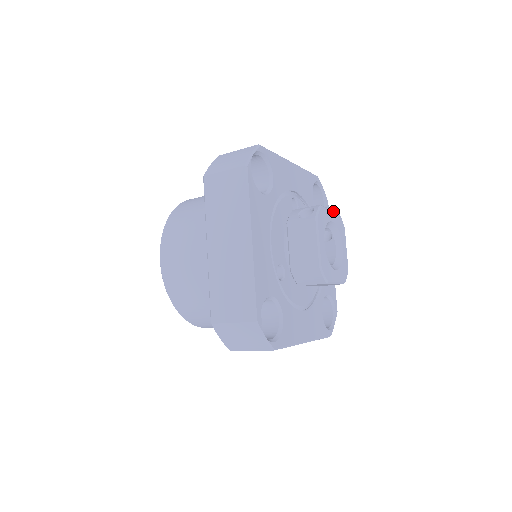
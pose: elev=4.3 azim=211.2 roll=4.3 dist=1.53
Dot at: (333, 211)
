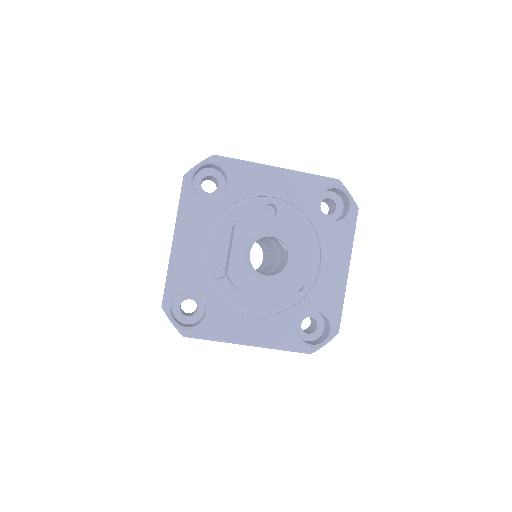
Dot at: (283, 220)
